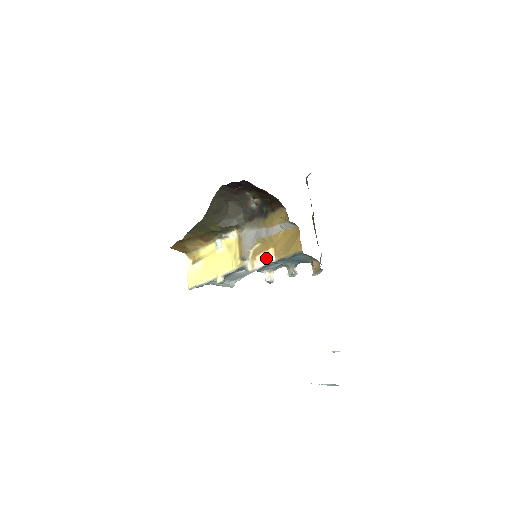
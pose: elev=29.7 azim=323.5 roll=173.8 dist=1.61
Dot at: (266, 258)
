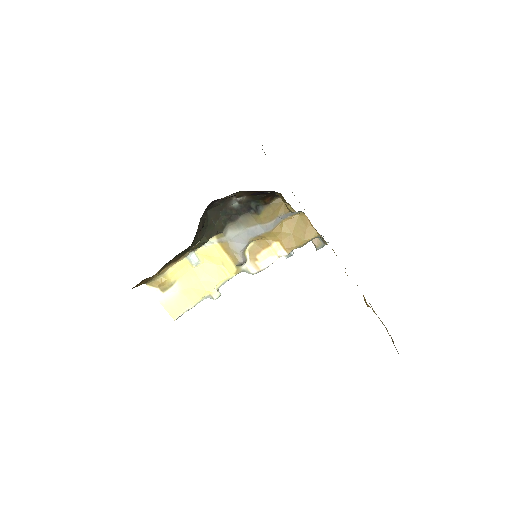
Dot at: (273, 255)
